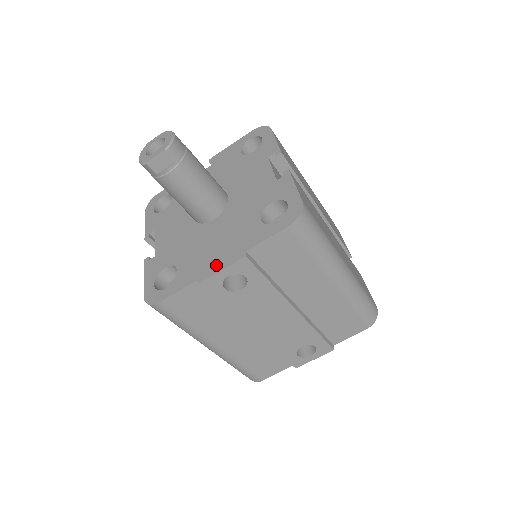
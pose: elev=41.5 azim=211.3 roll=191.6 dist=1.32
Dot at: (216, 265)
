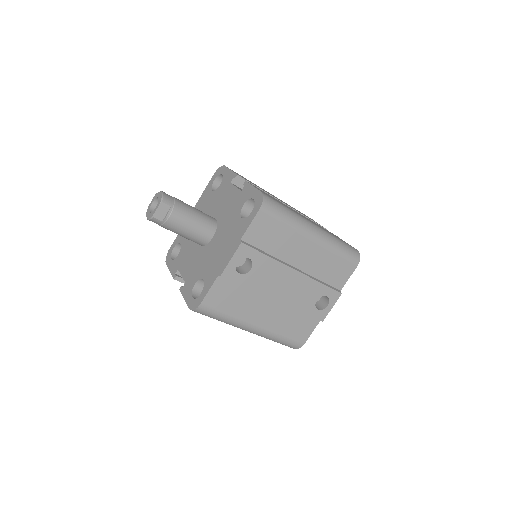
Dot at: (226, 259)
